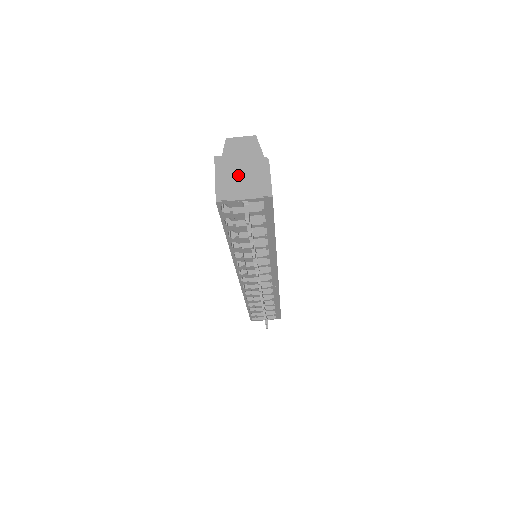
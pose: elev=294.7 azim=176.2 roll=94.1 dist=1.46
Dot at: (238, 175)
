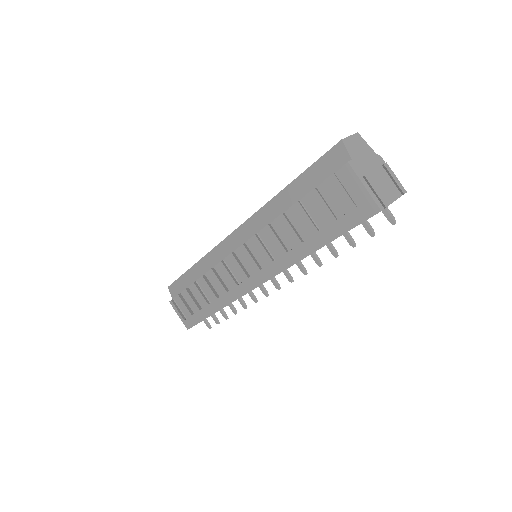
Dot at: (375, 178)
